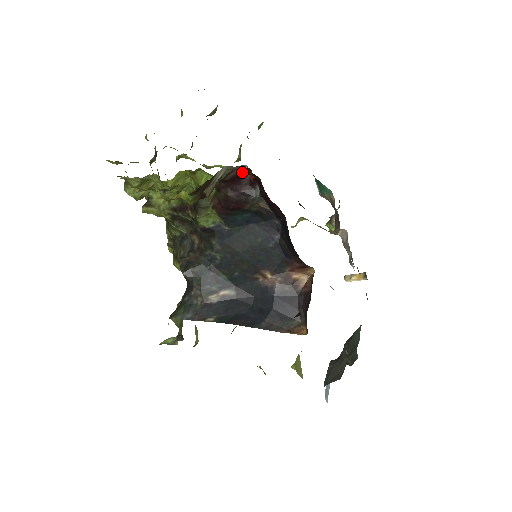
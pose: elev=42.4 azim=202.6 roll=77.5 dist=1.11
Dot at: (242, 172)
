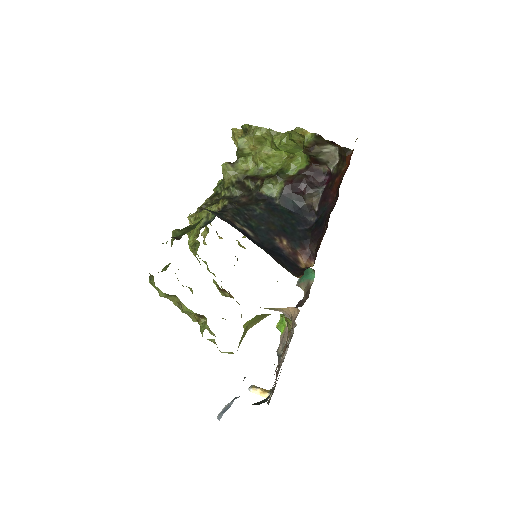
Dot at: (323, 172)
